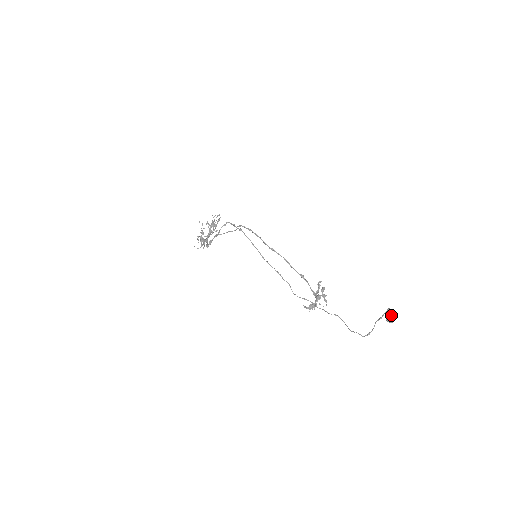
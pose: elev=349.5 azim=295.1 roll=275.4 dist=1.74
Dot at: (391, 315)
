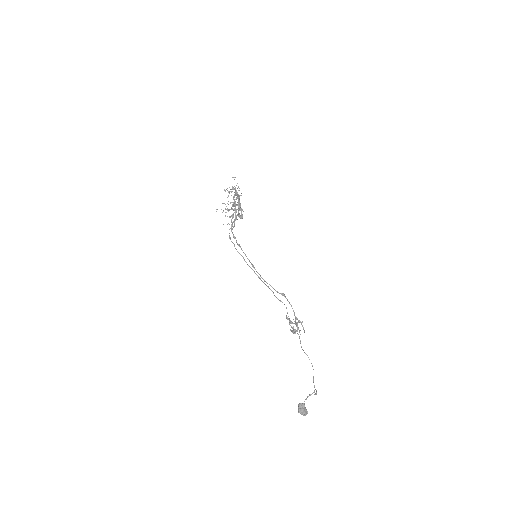
Dot at: occluded
